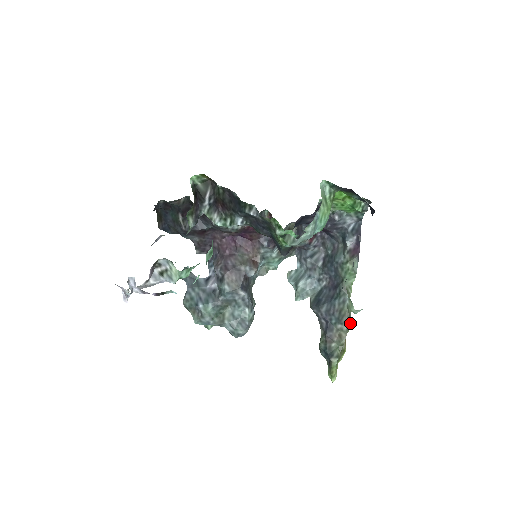
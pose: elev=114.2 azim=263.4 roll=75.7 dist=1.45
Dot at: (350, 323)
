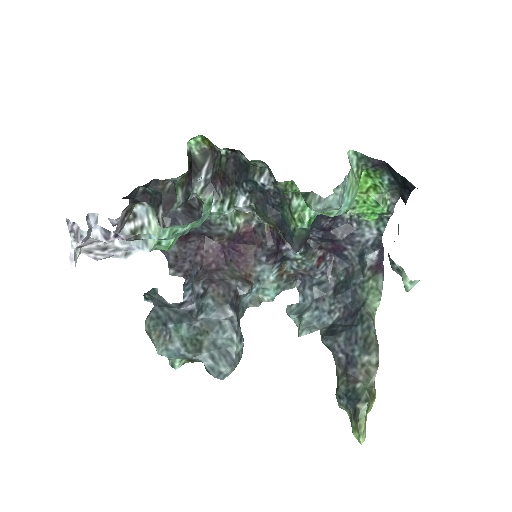
Dot at: occluded
